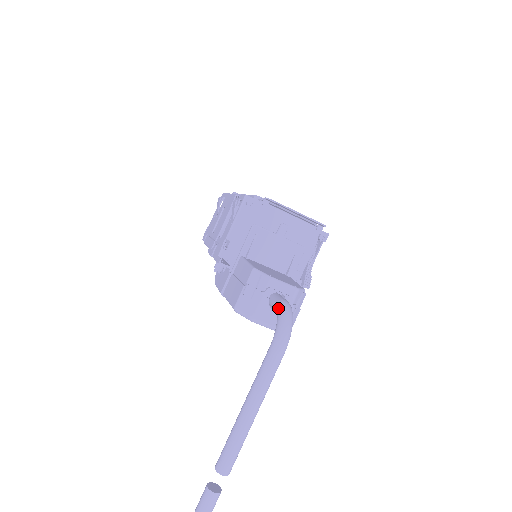
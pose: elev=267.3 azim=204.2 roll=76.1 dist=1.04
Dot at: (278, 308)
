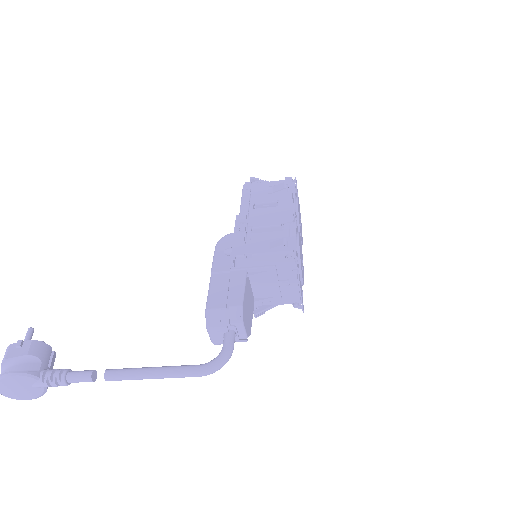
Dot at: (225, 351)
